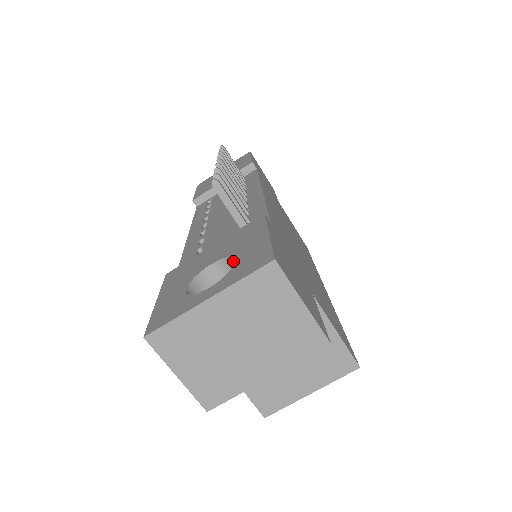
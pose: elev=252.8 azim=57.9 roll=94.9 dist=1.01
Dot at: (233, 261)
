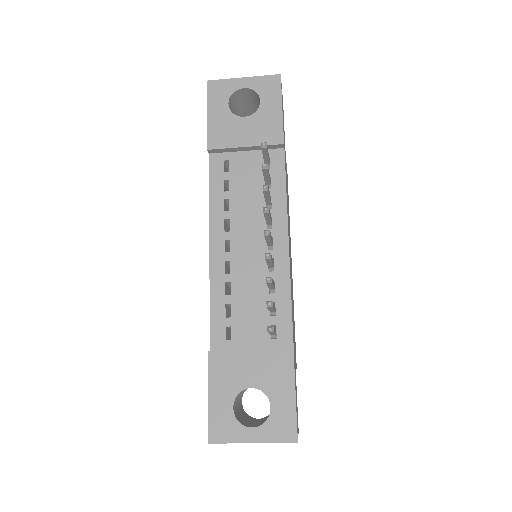
Dot at: (266, 395)
